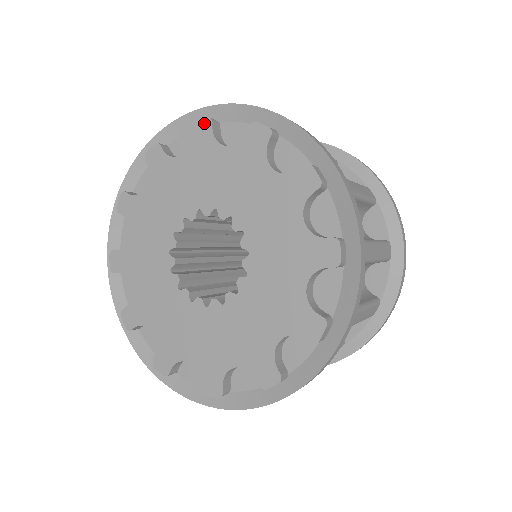
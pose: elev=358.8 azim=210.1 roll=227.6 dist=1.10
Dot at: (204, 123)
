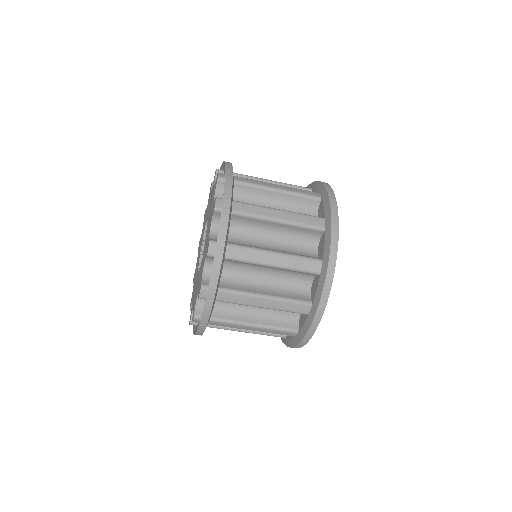
Dot at: (216, 172)
